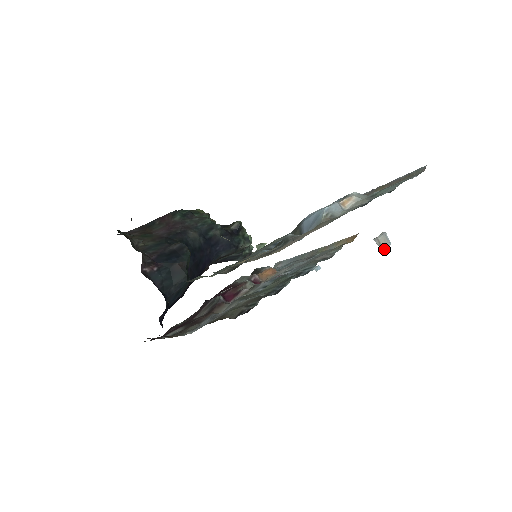
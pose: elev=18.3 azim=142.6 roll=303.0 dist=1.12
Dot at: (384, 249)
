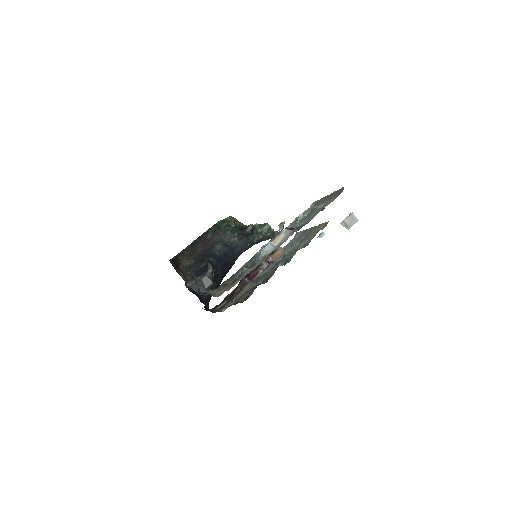
Dot at: occluded
